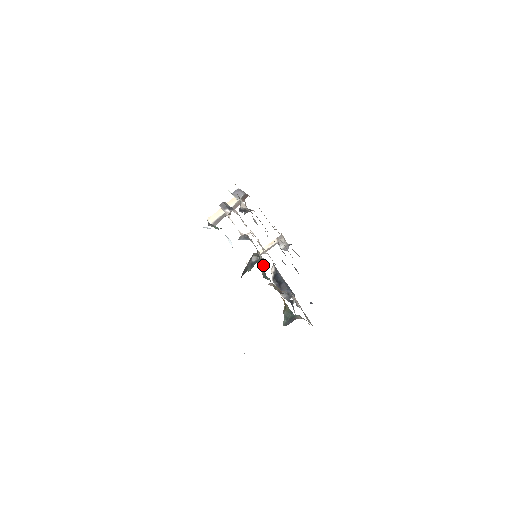
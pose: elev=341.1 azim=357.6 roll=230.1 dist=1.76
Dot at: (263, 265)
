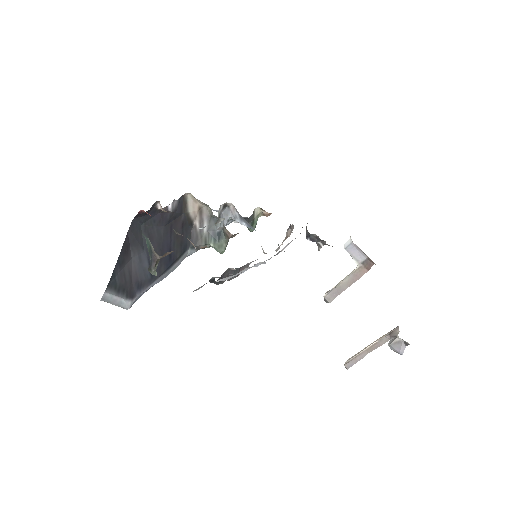
Dot at: occluded
